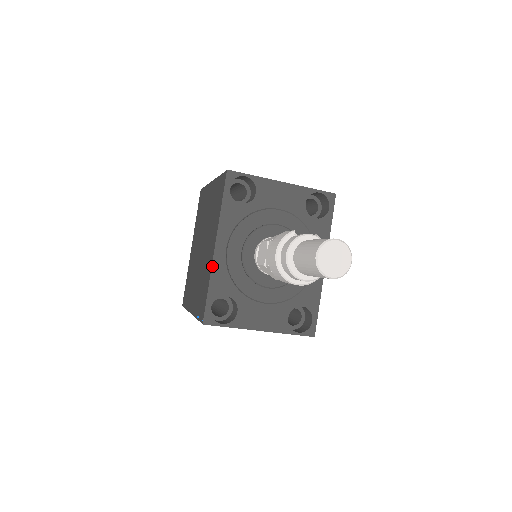
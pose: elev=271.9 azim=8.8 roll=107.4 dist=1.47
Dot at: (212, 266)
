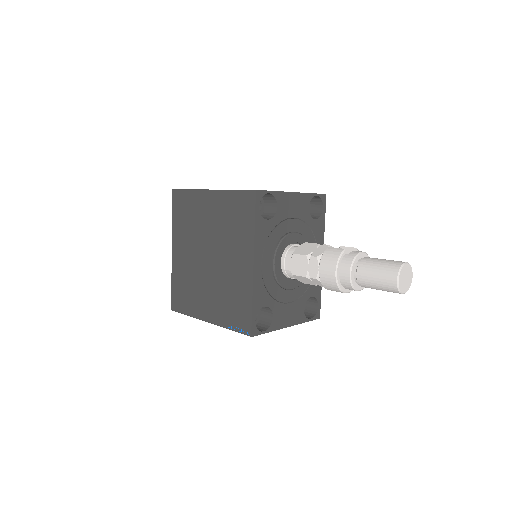
Dot at: (253, 283)
